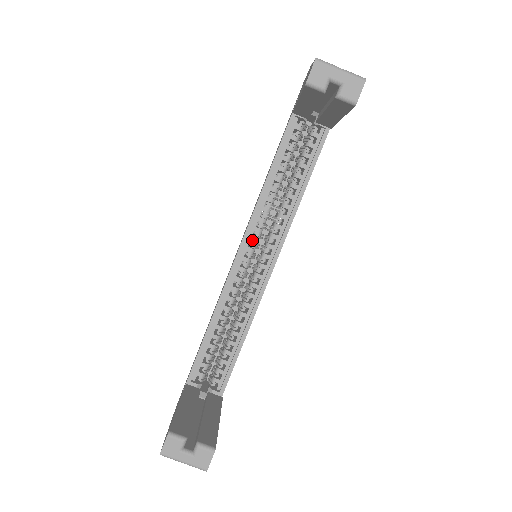
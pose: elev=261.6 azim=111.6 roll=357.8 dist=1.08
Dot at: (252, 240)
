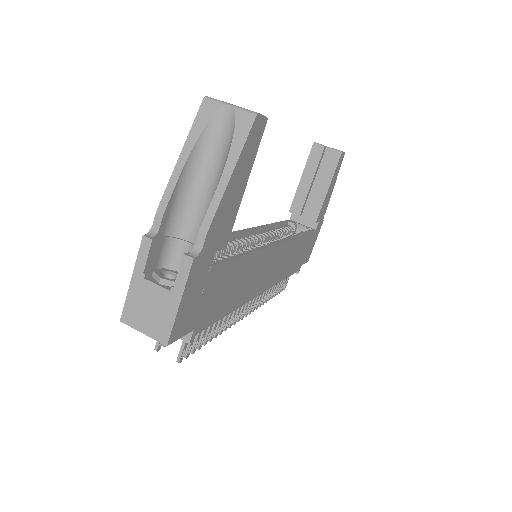
Dot at: (258, 235)
